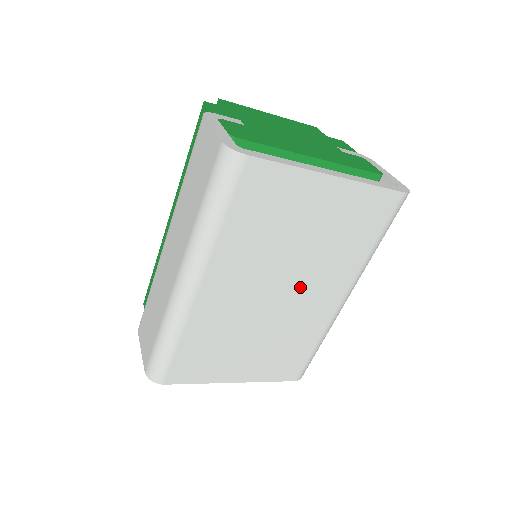
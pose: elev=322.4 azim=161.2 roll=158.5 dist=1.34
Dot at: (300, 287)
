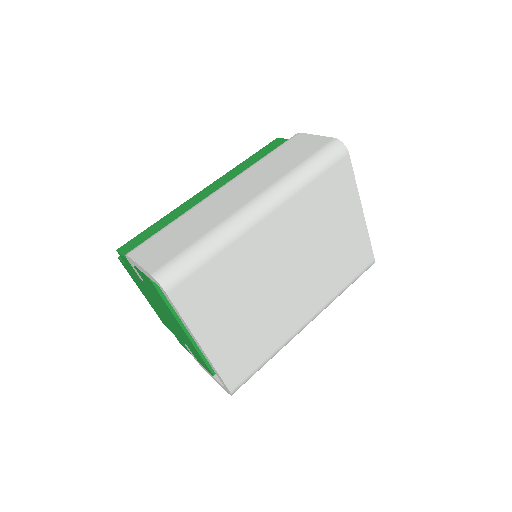
Dot at: (301, 281)
